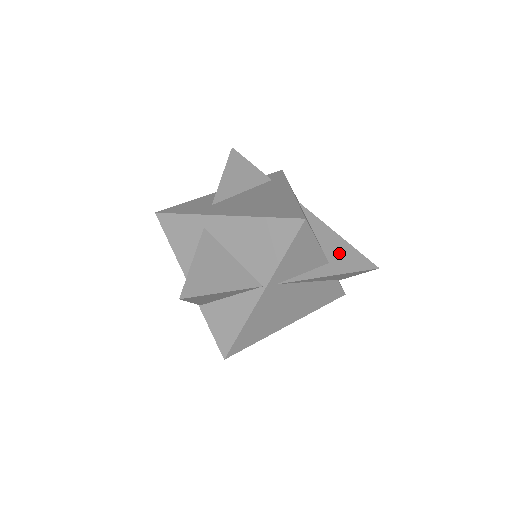
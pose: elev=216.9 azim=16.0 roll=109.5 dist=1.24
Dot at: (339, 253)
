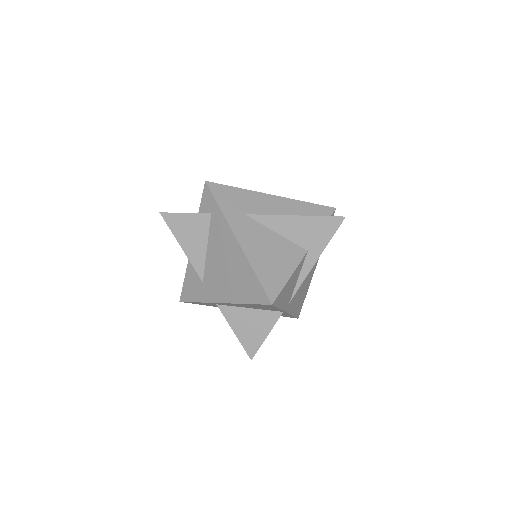
Dot at: (308, 234)
